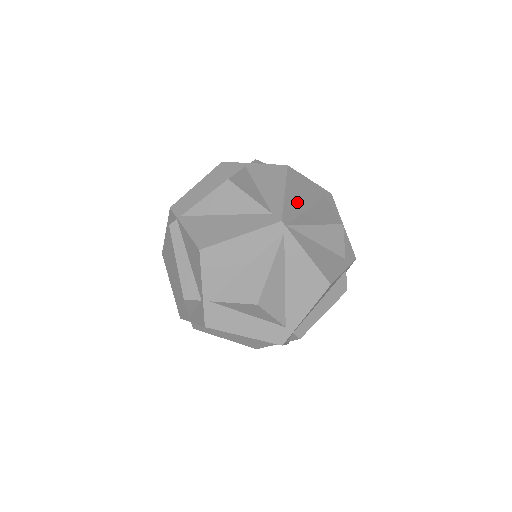
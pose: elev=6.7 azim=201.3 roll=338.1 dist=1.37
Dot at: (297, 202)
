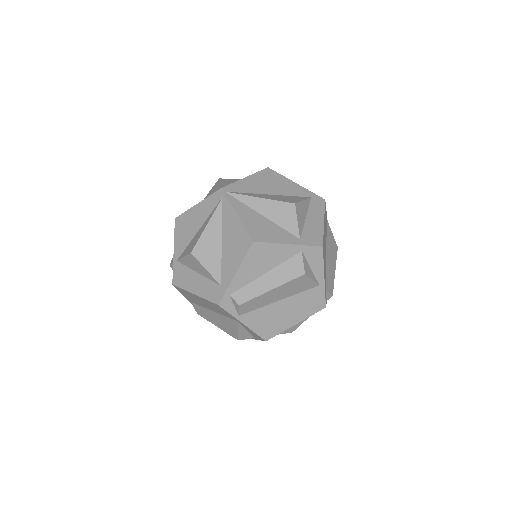
Dot at: (258, 187)
